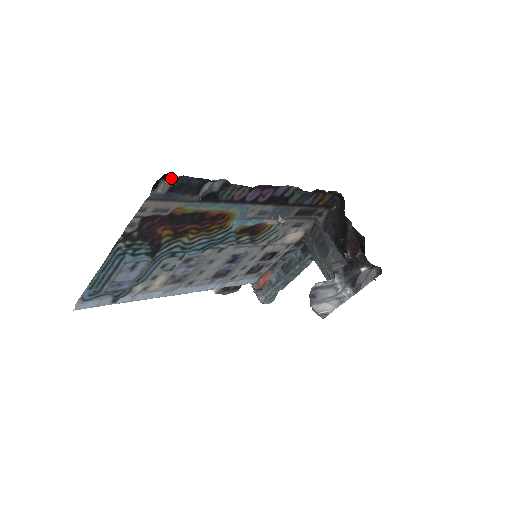
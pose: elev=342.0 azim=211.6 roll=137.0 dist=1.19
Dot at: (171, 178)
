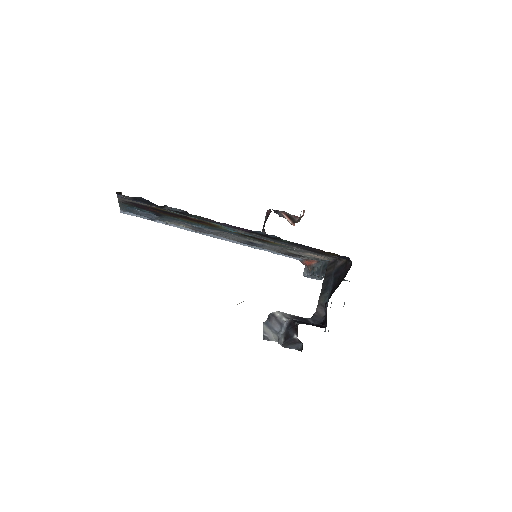
Dot at: (125, 196)
